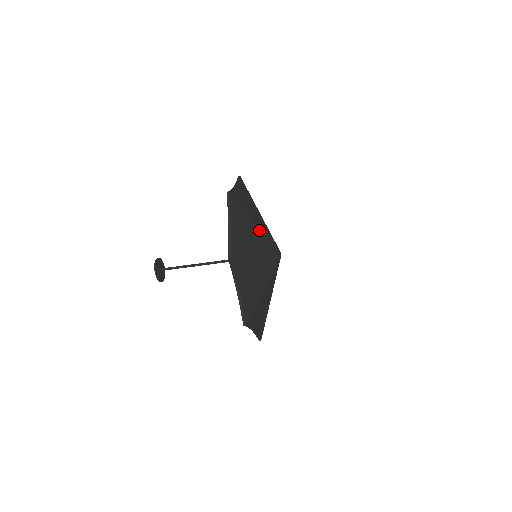
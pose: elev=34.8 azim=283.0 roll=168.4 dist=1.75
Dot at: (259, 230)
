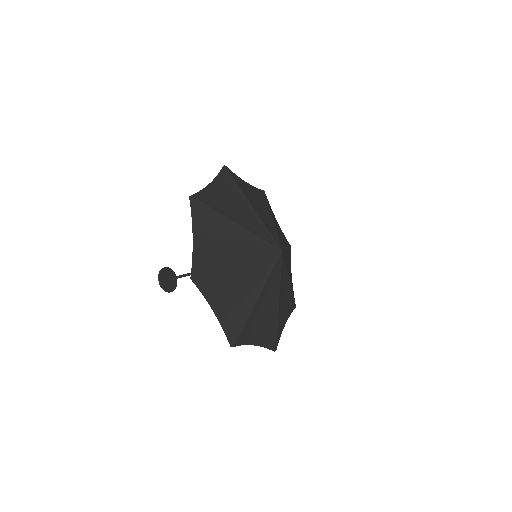
Dot at: (243, 230)
